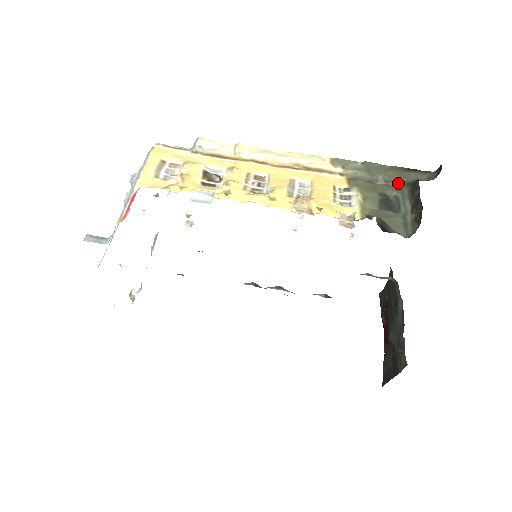
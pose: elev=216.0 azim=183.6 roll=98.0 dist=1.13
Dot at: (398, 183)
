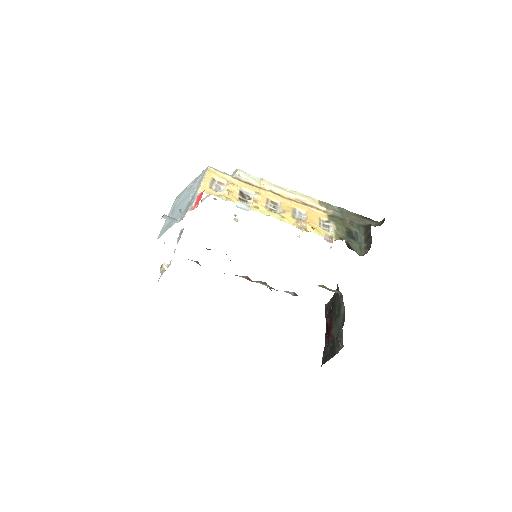
Dot at: (358, 224)
